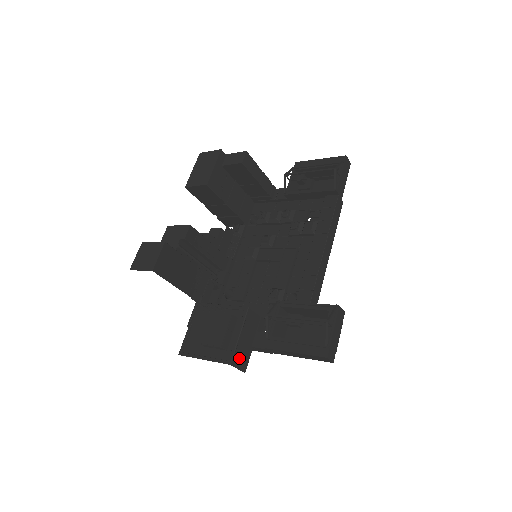
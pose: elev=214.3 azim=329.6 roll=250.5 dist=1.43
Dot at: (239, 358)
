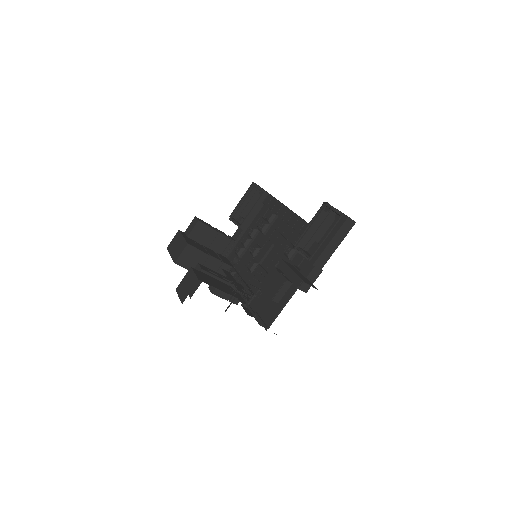
Dot at: occluded
